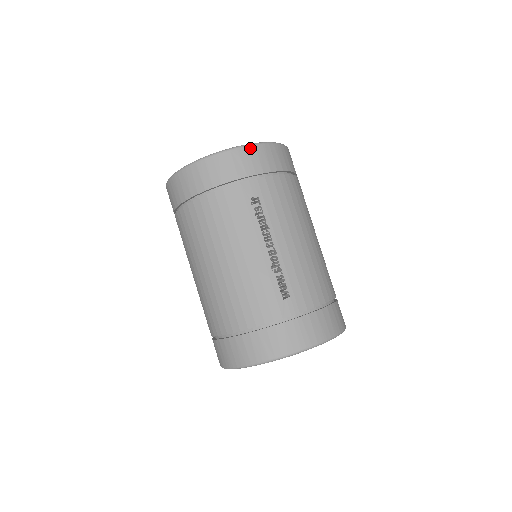
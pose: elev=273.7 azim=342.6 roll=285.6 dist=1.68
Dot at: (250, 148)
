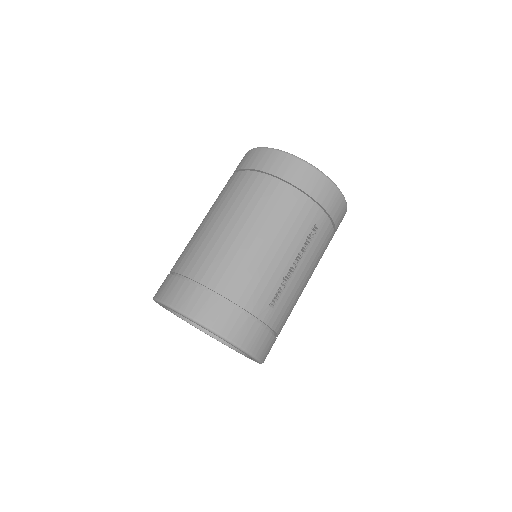
Dot at: (341, 197)
